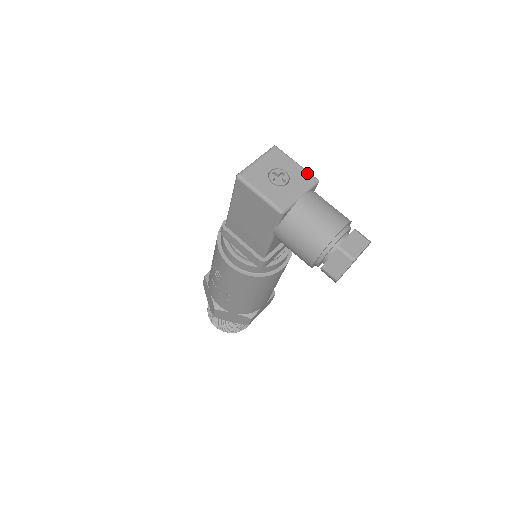
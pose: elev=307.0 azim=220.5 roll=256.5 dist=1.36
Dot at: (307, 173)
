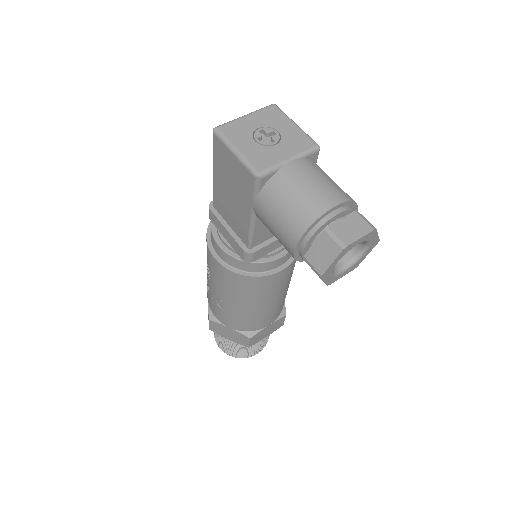
Dot at: (306, 136)
